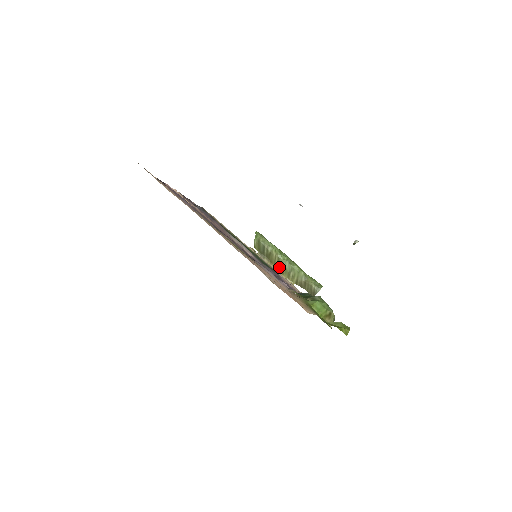
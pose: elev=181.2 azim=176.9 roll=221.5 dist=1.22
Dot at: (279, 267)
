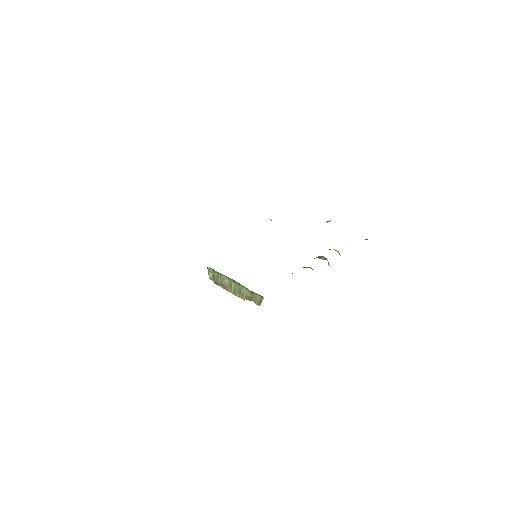
Dot at: (231, 289)
